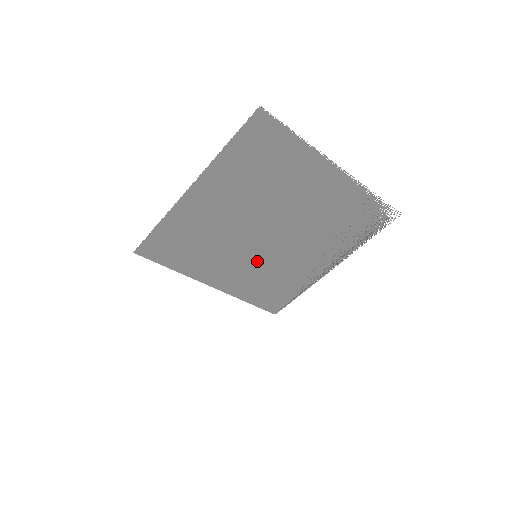
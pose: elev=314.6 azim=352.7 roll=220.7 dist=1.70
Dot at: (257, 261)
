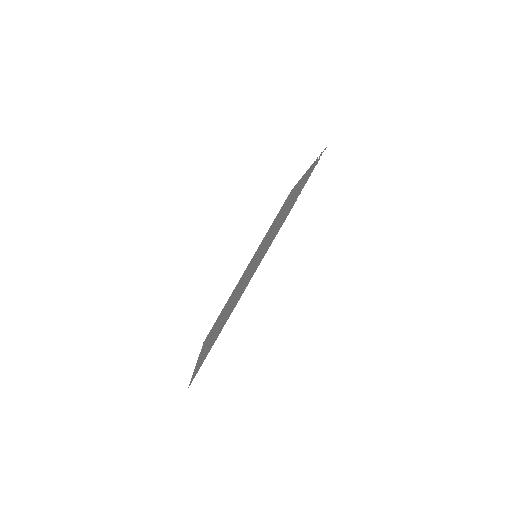
Dot at: (258, 251)
